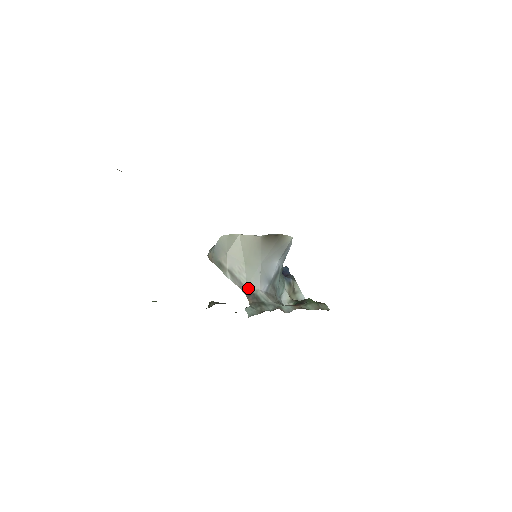
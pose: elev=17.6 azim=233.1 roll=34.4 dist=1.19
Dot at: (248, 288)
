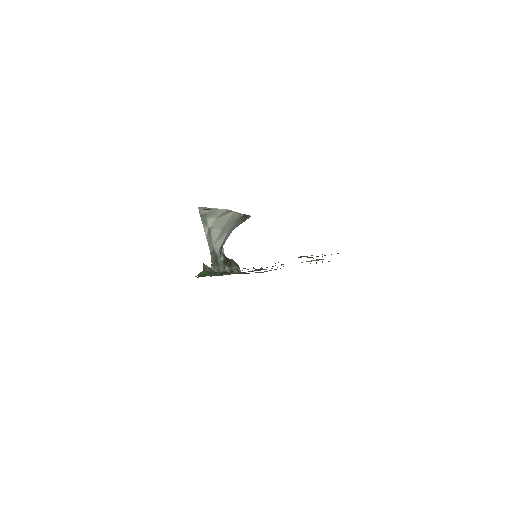
Dot at: (214, 247)
